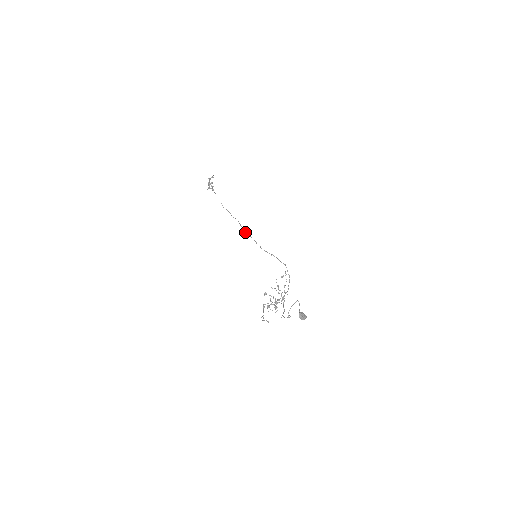
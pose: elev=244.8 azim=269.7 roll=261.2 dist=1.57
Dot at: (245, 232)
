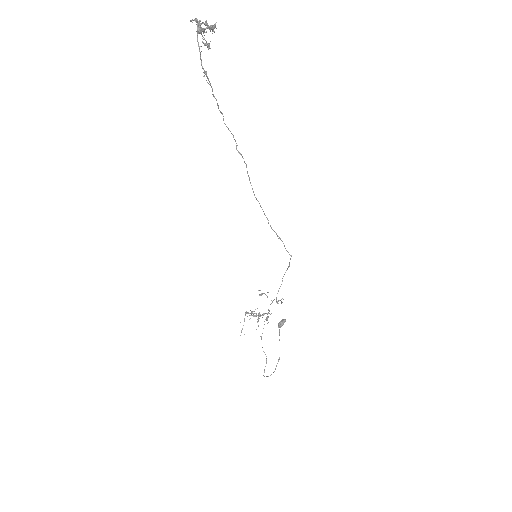
Dot at: occluded
